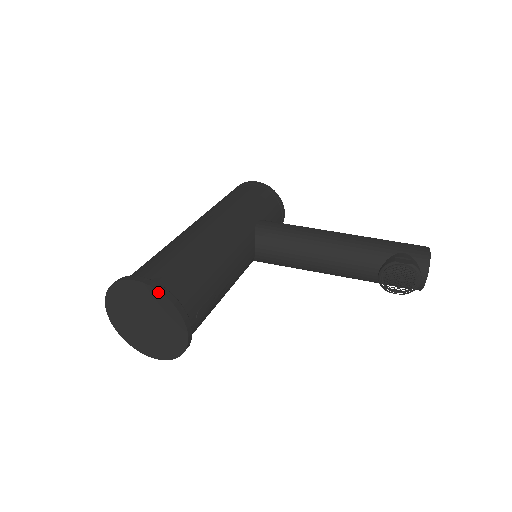
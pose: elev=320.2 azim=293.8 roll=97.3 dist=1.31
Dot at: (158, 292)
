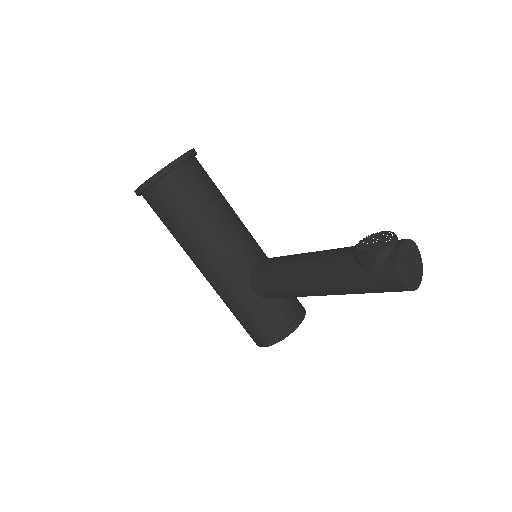
Dot at: occluded
